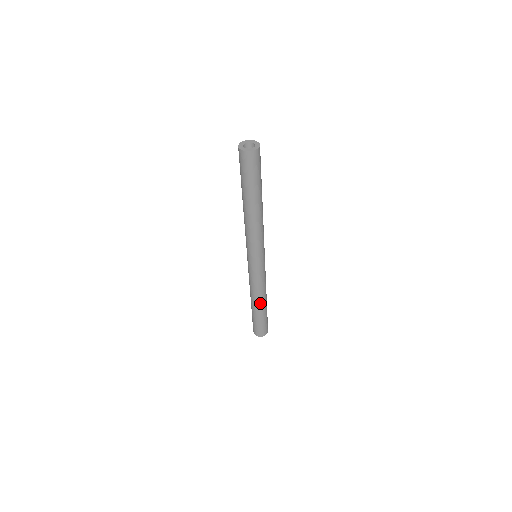
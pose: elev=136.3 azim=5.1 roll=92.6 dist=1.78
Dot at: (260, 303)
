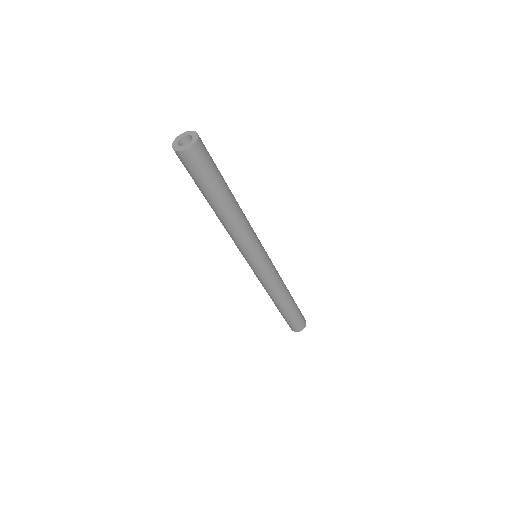
Dot at: (281, 302)
